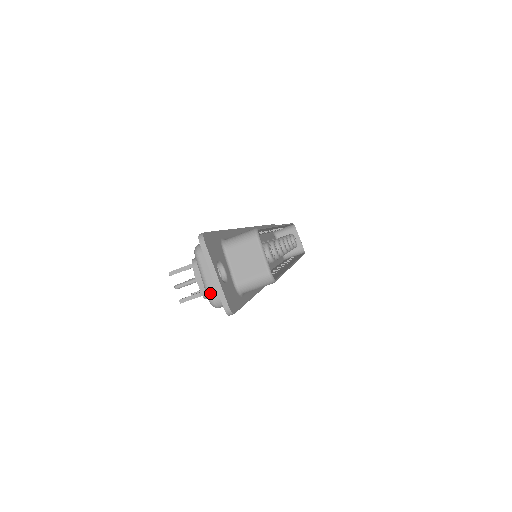
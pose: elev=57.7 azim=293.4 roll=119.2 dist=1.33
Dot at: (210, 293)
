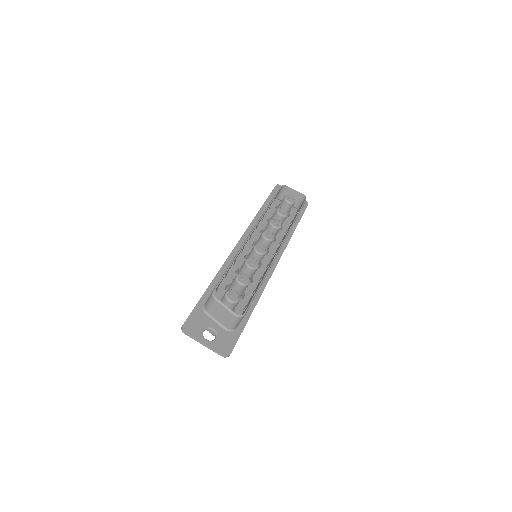
Dot at: occluded
